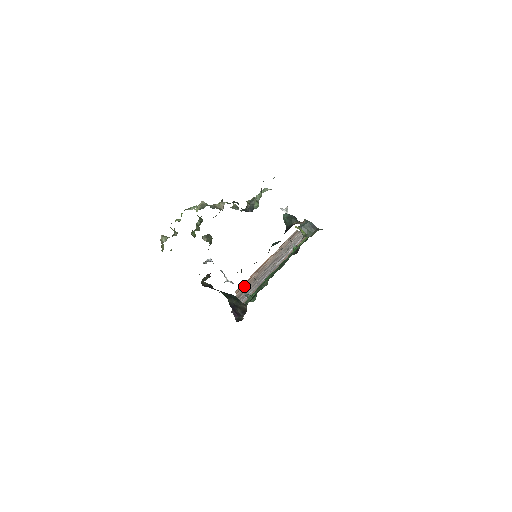
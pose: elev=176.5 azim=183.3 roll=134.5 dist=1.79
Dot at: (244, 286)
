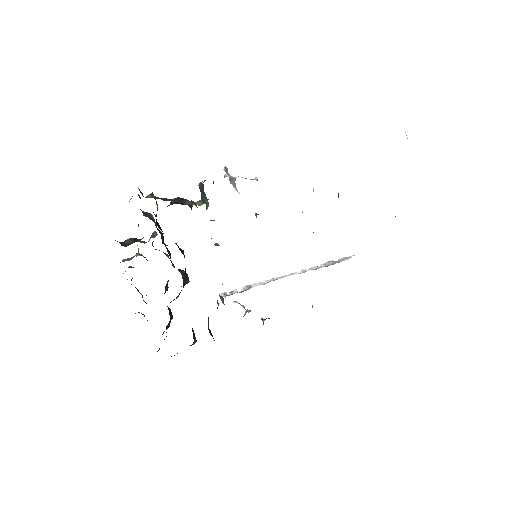
Dot at: occluded
